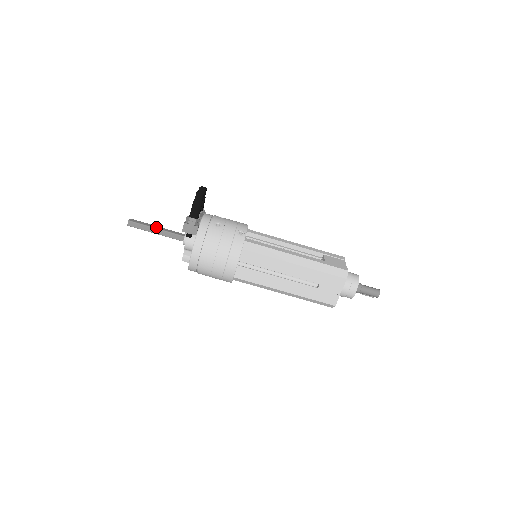
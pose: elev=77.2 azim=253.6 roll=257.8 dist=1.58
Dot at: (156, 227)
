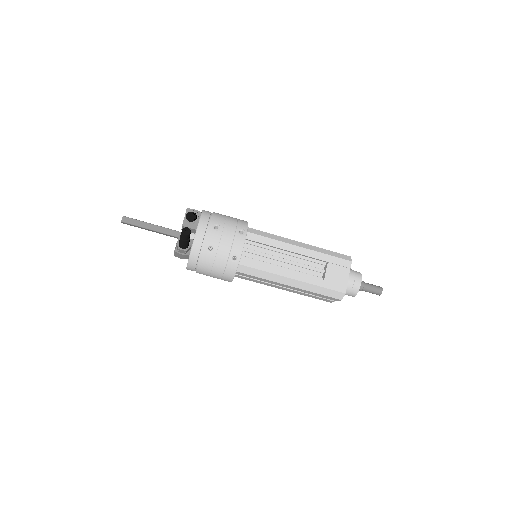
Dot at: (151, 227)
